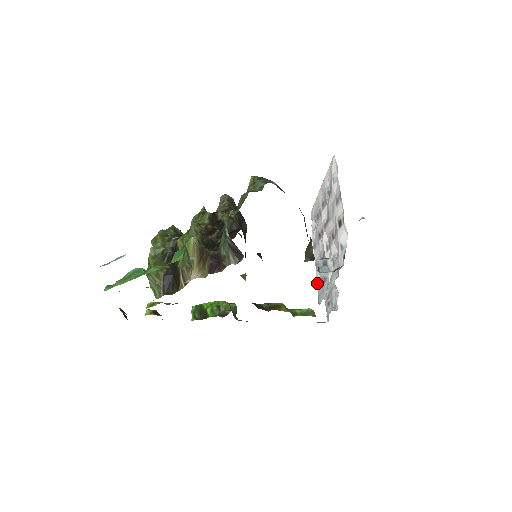
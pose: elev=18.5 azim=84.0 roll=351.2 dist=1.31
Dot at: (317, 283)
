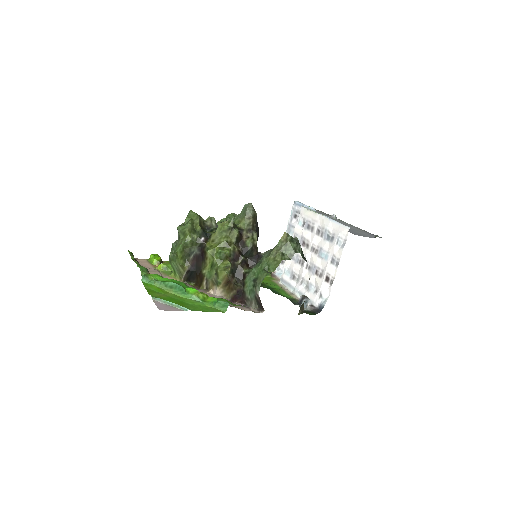
Dot at: (285, 267)
